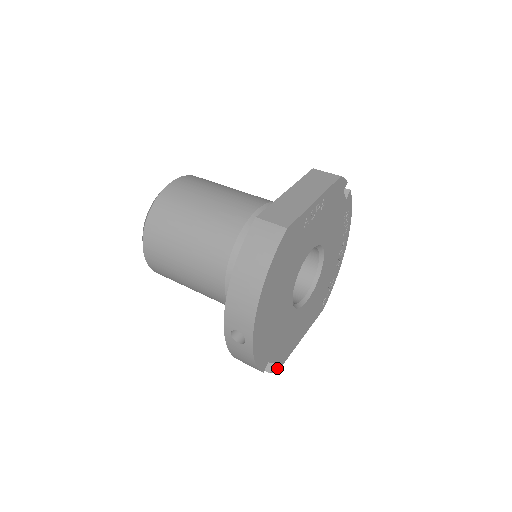
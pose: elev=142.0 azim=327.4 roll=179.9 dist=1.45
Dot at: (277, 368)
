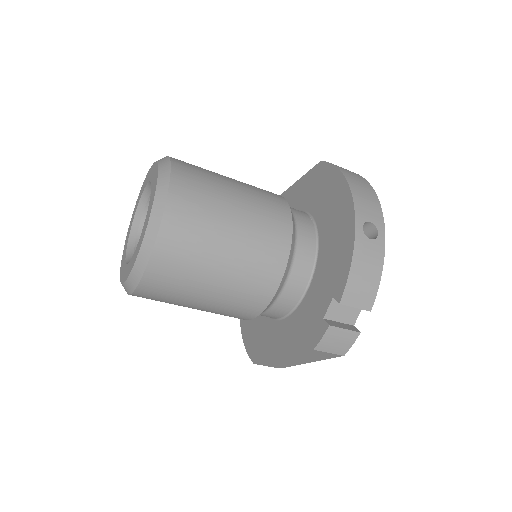
Dot at: (347, 346)
